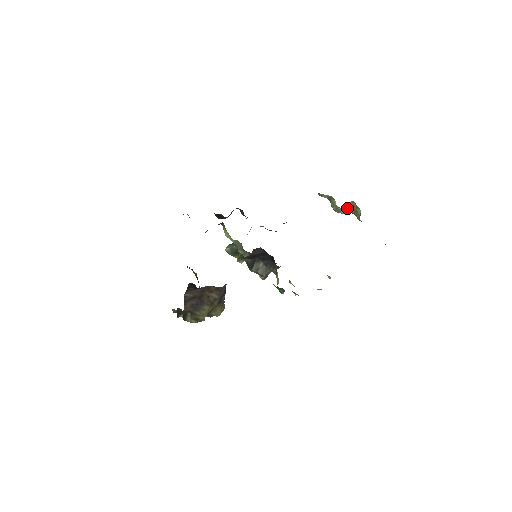
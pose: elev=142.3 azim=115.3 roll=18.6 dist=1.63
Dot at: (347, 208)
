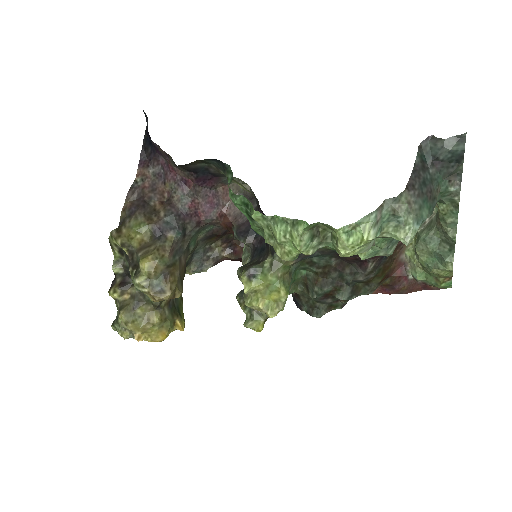
Dot at: (429, 226)
